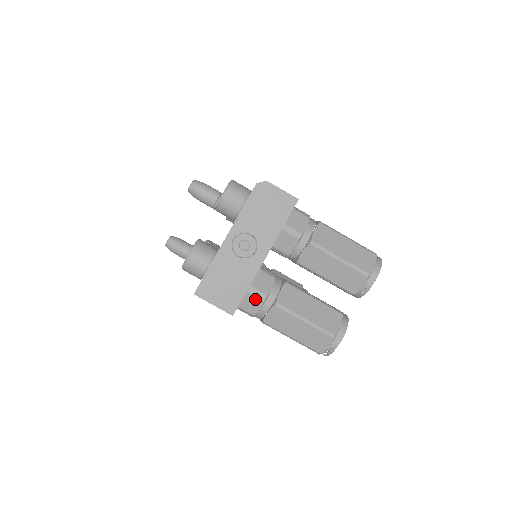
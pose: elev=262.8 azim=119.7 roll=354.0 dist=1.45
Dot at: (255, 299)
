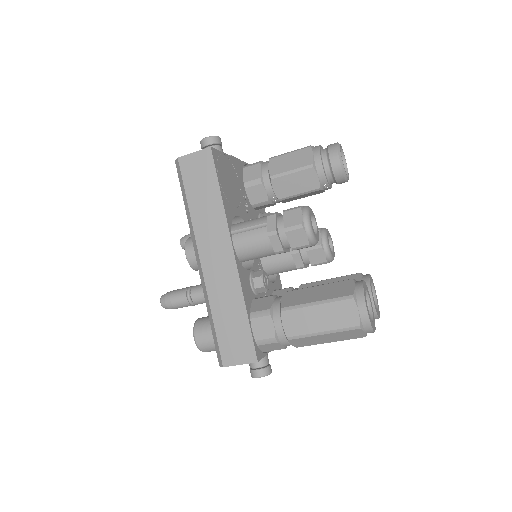
Dot at: occluded
